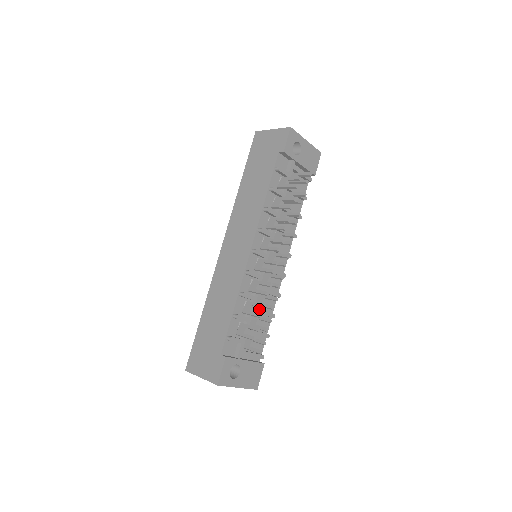
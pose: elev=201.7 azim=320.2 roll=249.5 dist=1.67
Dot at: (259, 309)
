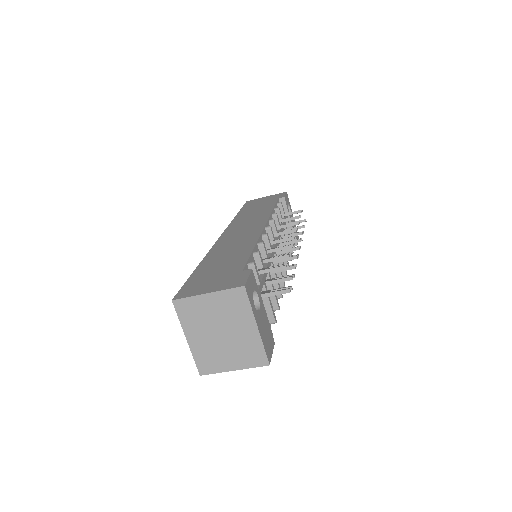
Dot at: occluded
